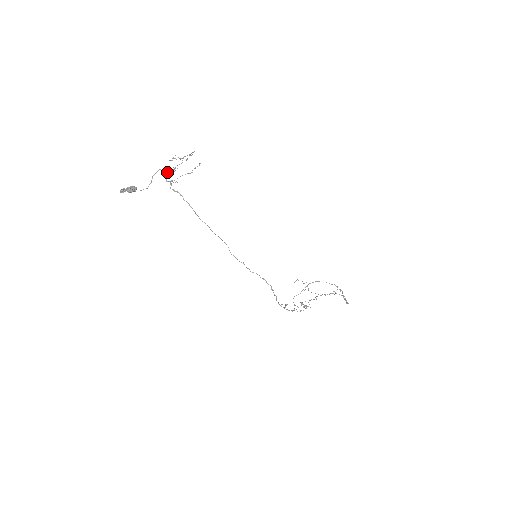
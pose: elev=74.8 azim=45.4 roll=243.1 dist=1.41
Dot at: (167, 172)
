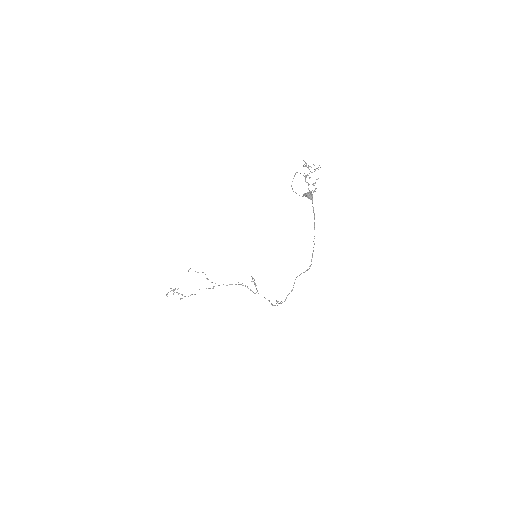
Dot at: (305, 179)
